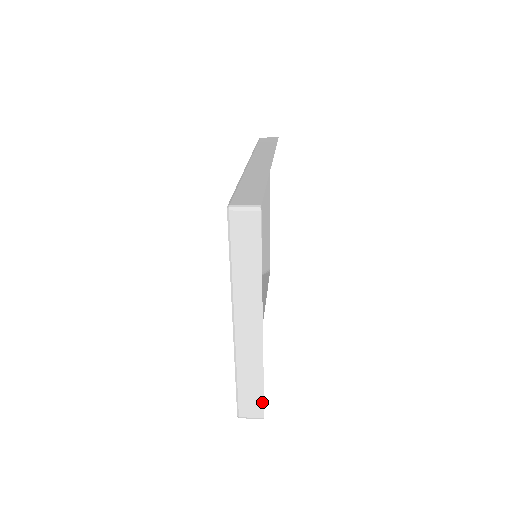
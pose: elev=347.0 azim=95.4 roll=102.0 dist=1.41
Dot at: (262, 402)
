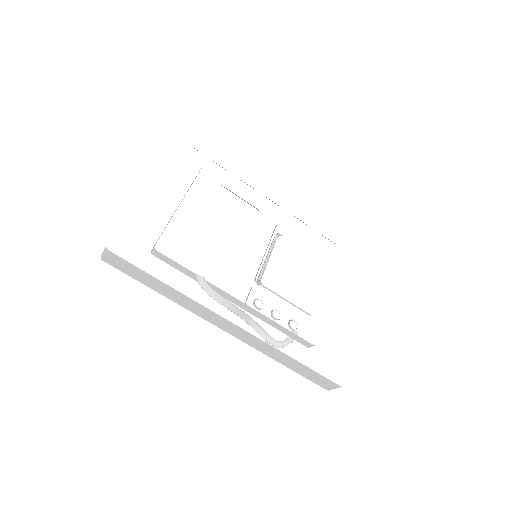
Dot at: occluded
